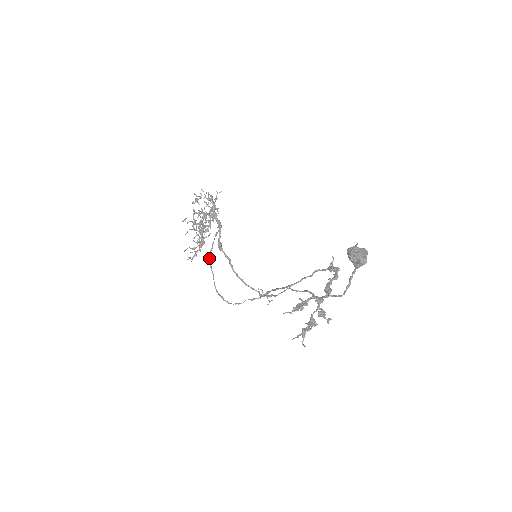
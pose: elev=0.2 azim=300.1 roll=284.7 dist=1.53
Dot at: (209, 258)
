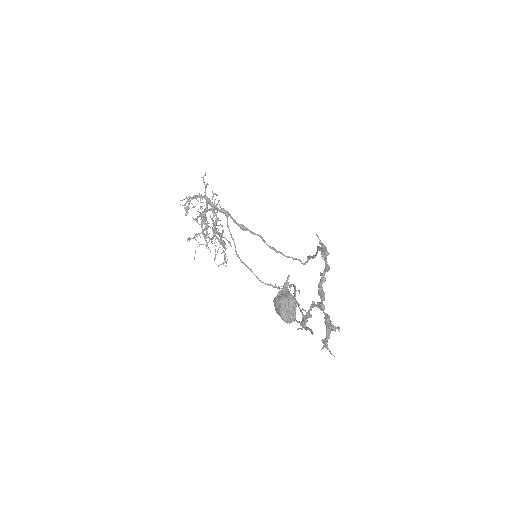
Dot at: (236, 254)
